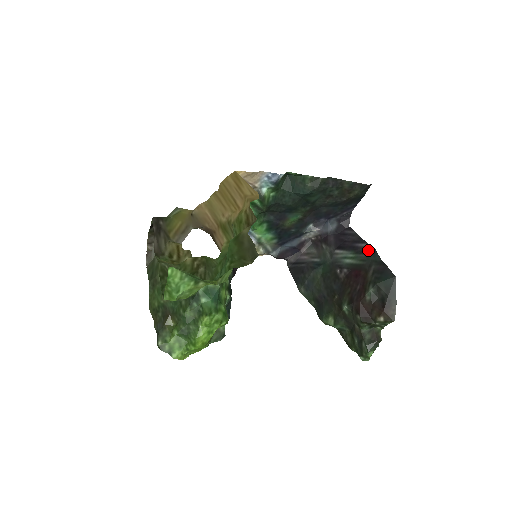
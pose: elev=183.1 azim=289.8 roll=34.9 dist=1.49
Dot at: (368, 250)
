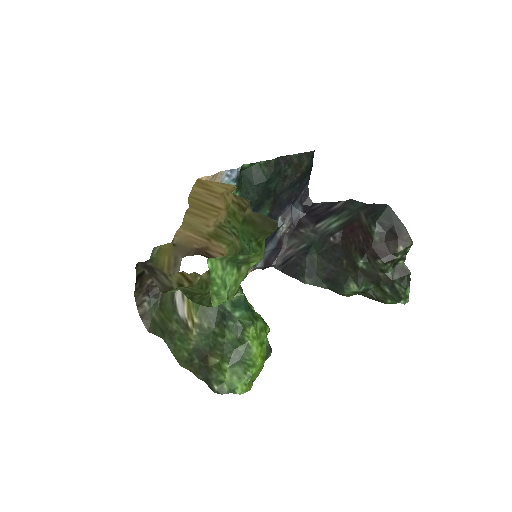
Dot at: (346, 205)
